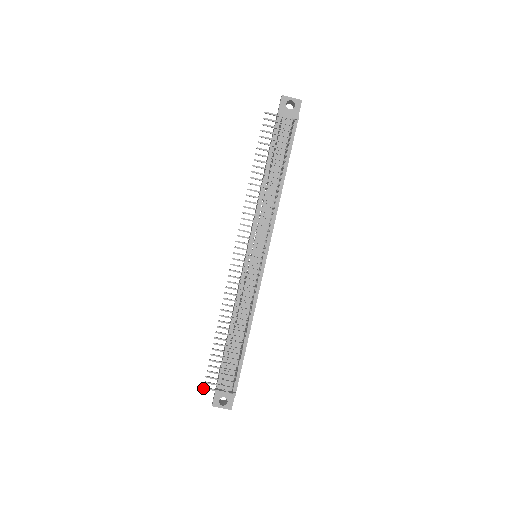
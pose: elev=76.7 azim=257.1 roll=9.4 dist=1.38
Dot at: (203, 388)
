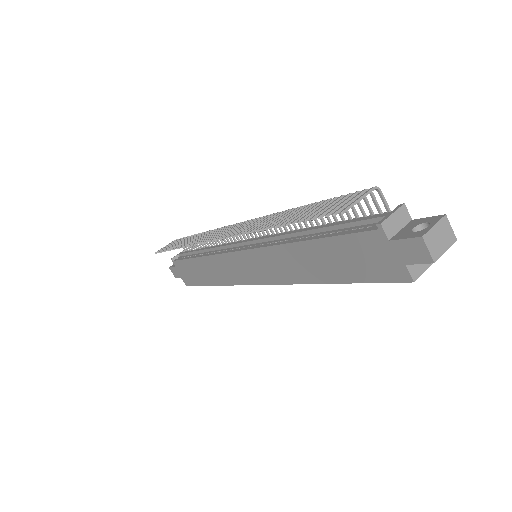
Dot at: (341, 212)
